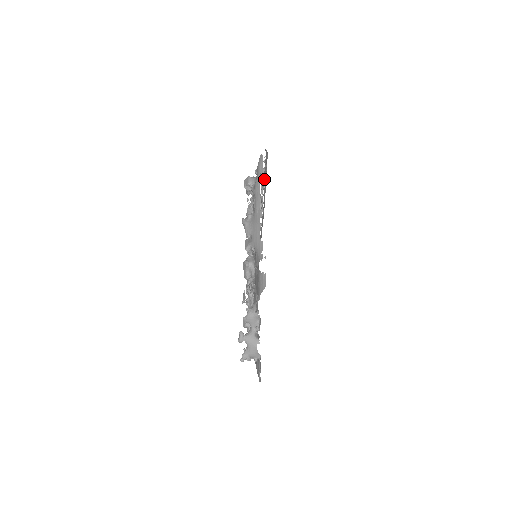
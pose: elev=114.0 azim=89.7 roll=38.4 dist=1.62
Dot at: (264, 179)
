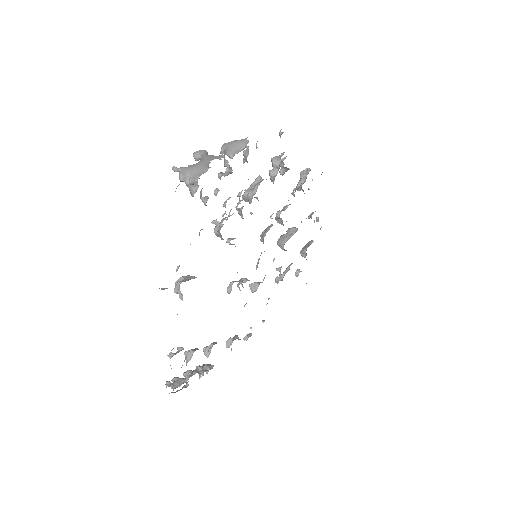
Dot at: (310, 244)
